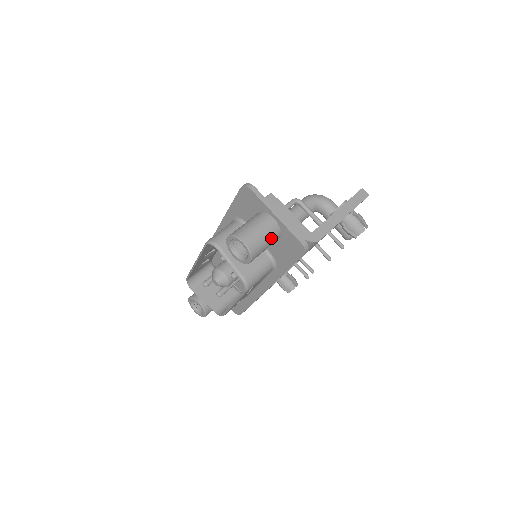
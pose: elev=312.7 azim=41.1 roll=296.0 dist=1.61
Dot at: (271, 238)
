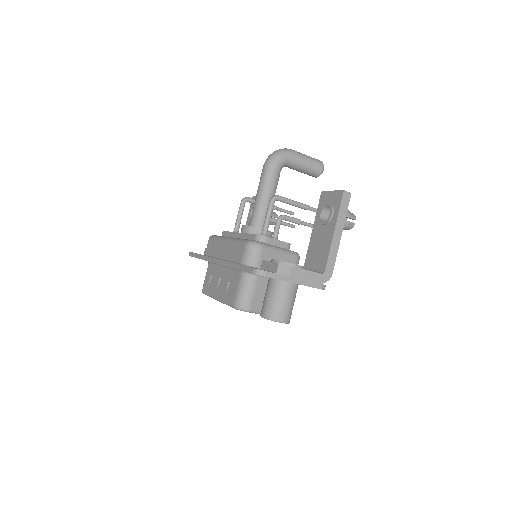
Dot at: (295, 297)
